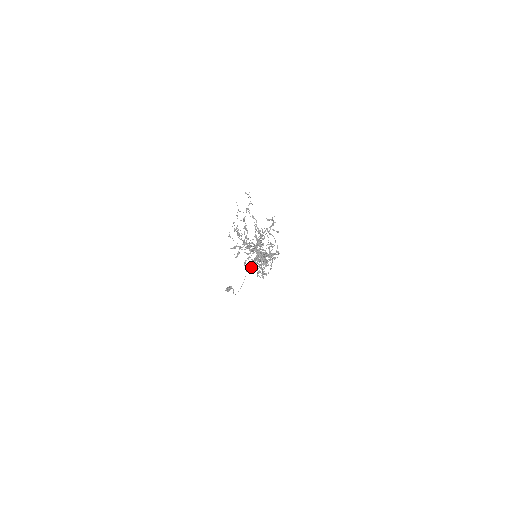
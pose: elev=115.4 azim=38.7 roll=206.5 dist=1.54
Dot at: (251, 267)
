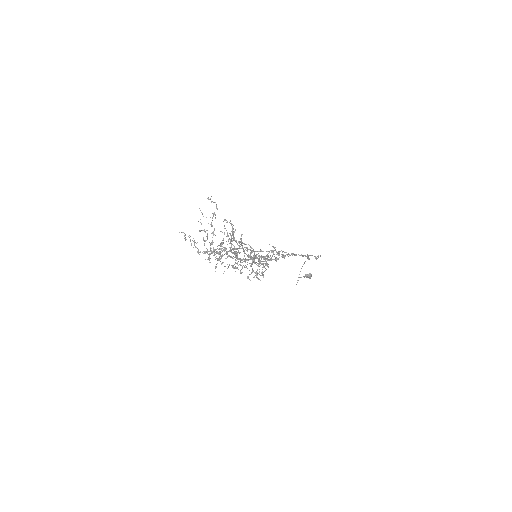
Dot at: (247, 268)
